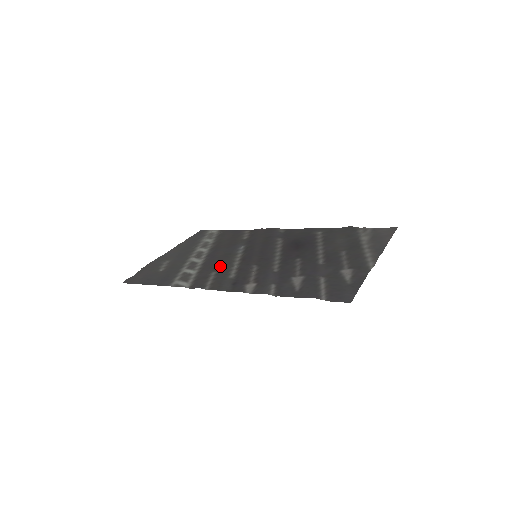
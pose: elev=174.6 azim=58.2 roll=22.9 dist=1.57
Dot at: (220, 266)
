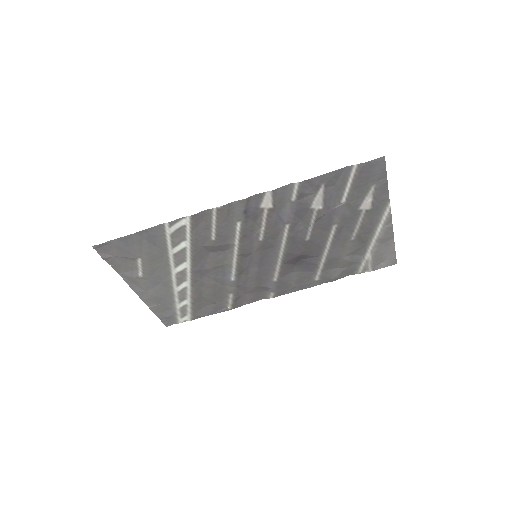
Dot at: (218, 246)
